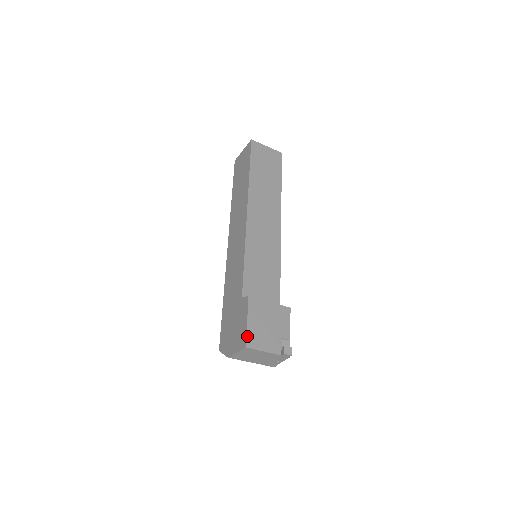
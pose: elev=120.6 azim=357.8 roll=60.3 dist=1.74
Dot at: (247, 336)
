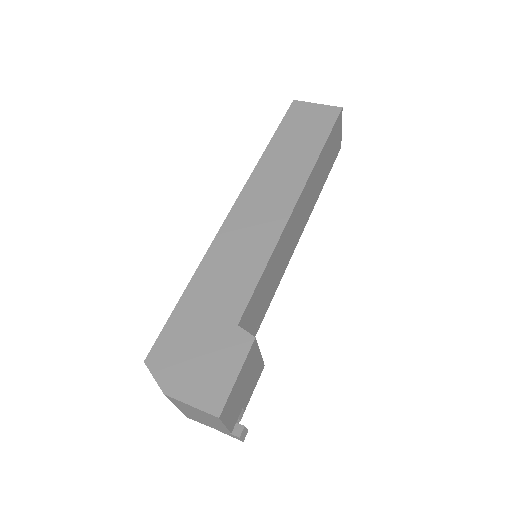
Dot at: (228, 400)
